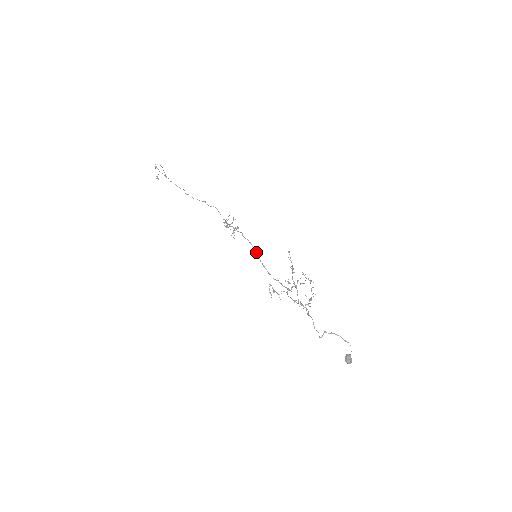
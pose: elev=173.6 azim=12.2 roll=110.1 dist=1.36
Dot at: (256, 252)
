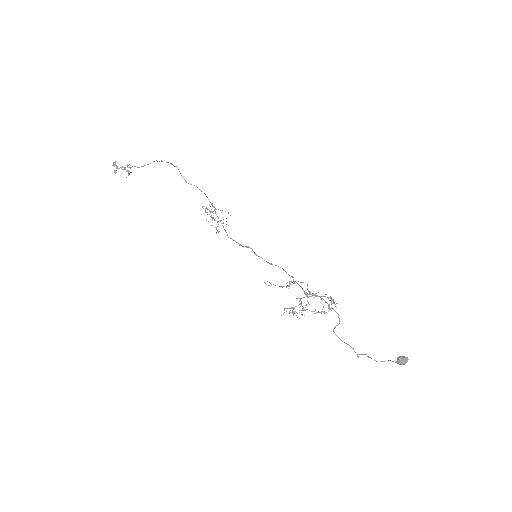
Dot at: occluded
